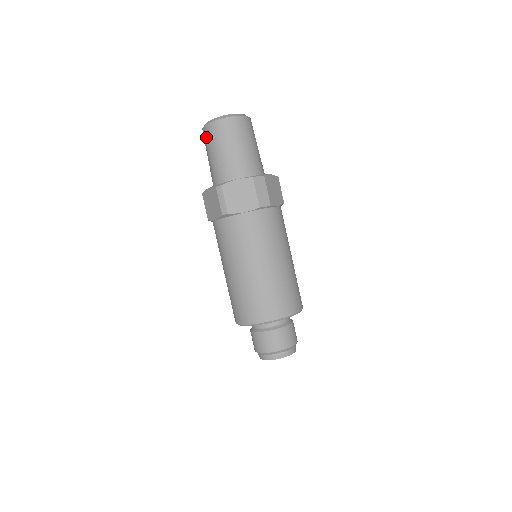
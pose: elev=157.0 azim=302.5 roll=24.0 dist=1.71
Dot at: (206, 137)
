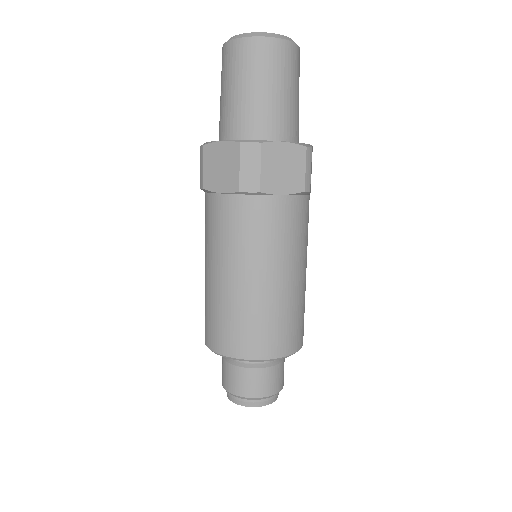
Dot at: occluded
